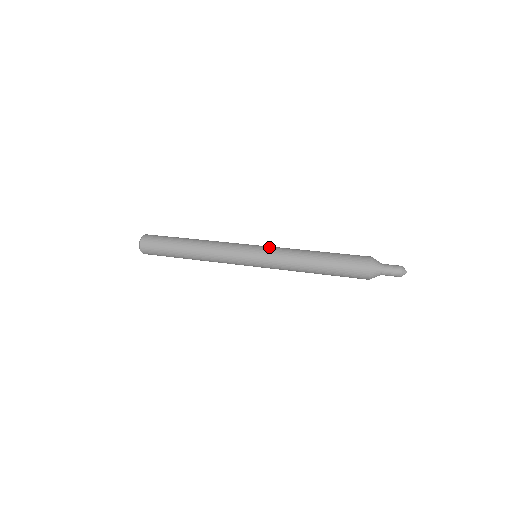
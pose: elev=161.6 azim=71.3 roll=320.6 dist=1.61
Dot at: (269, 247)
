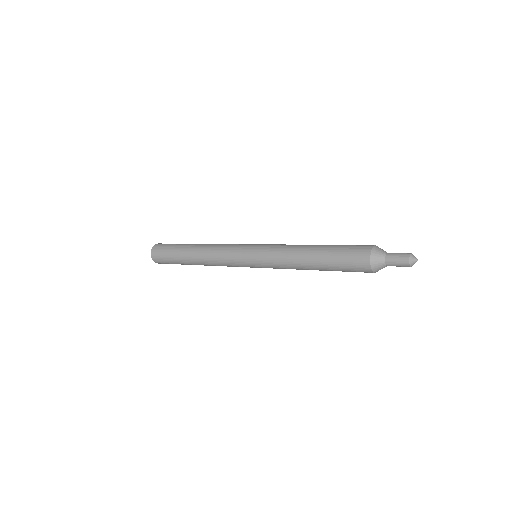
Dot at: occluded
